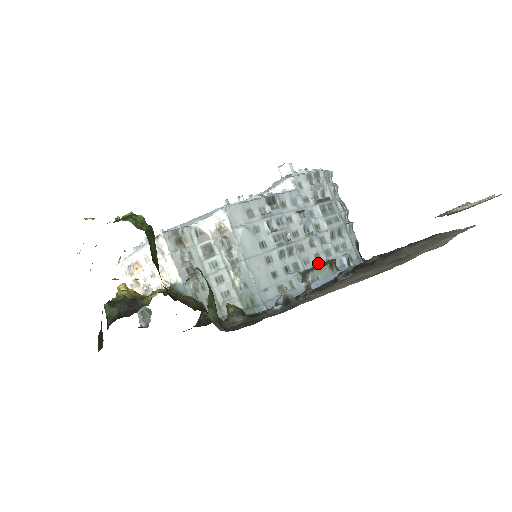
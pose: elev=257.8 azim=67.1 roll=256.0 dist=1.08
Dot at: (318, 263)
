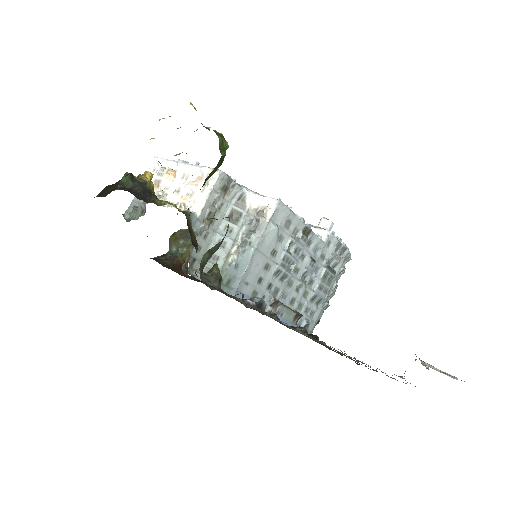
Dot at: (289, 305)
